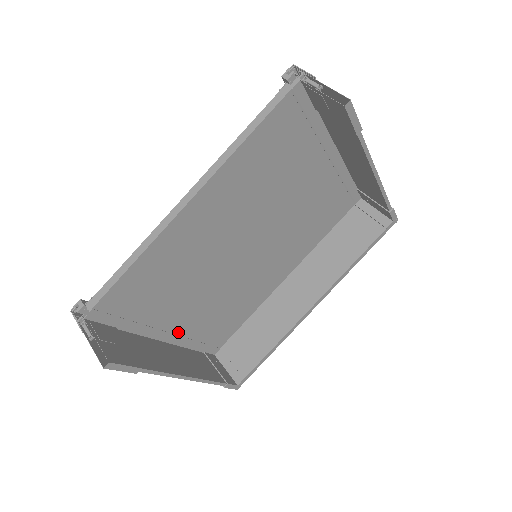
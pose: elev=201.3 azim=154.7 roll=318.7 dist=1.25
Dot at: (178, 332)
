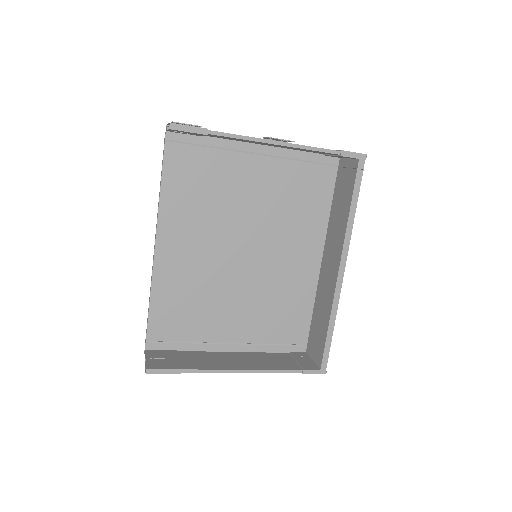
Dot at: (241, 341)
